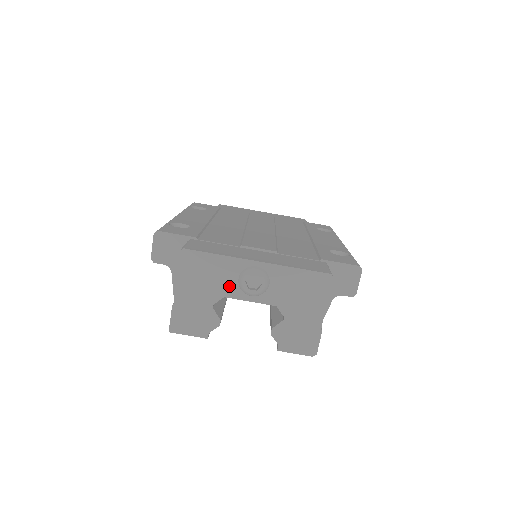
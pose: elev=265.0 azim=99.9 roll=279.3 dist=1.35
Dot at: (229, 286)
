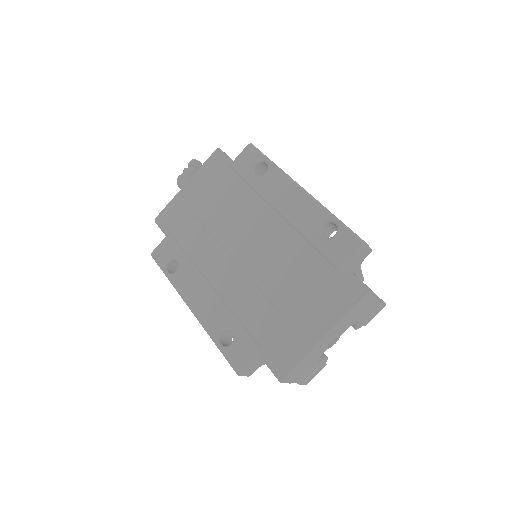
Dot at: (318, 354)
